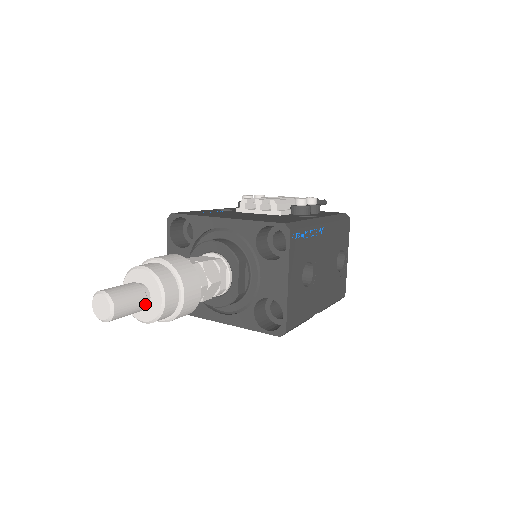
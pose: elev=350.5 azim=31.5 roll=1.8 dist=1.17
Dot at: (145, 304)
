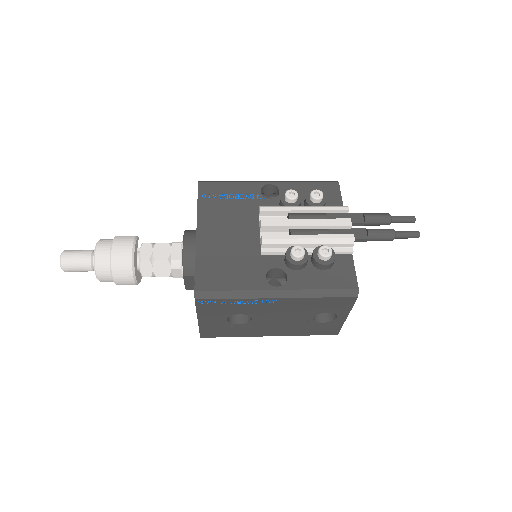
Dot at: occluded
